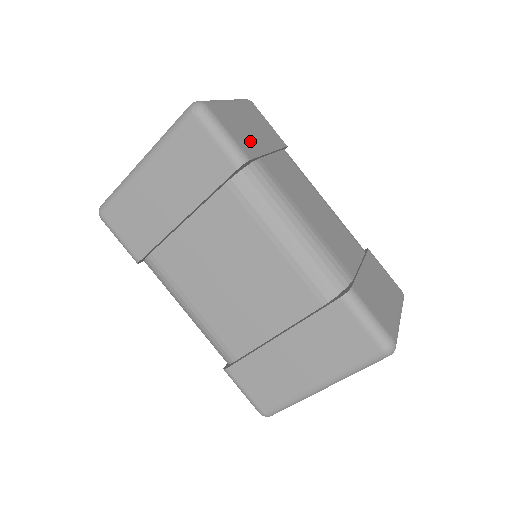
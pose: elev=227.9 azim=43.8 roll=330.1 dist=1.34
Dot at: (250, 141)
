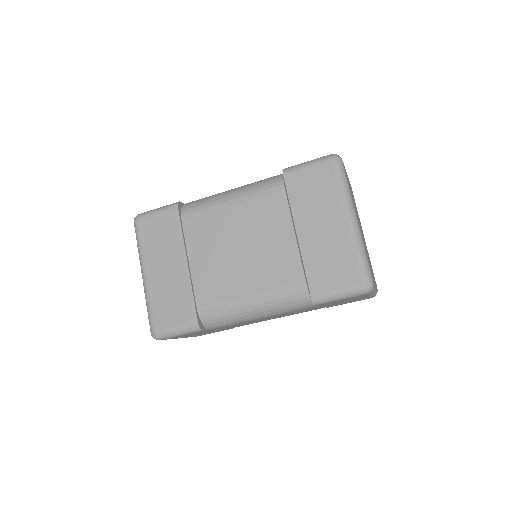
Dot at: occluded
